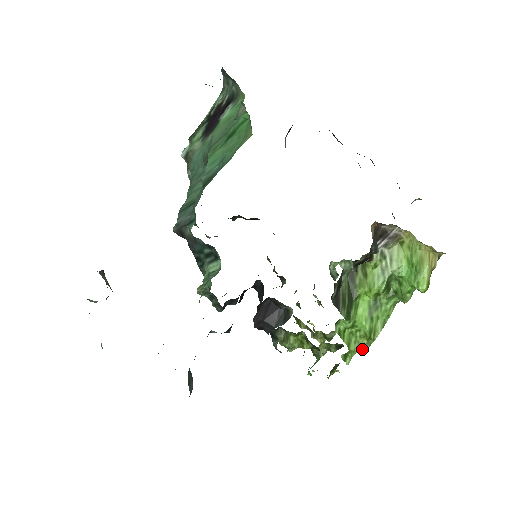
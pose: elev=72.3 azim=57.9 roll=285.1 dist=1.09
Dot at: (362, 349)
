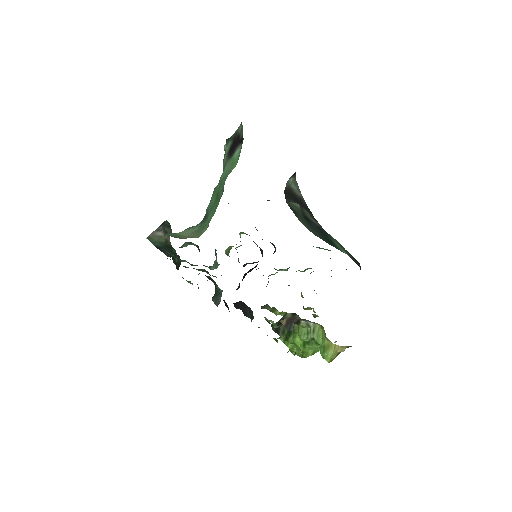
Dot at: (299, 356)
